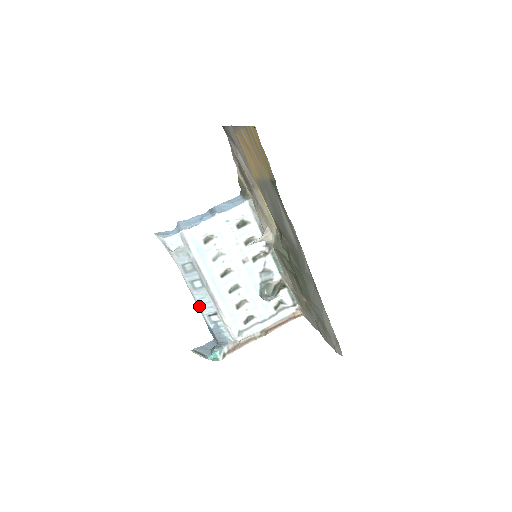
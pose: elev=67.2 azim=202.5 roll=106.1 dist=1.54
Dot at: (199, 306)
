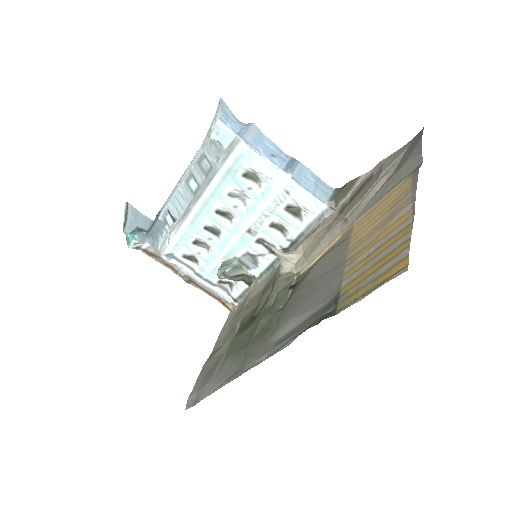
Dot at: (173, 194)
